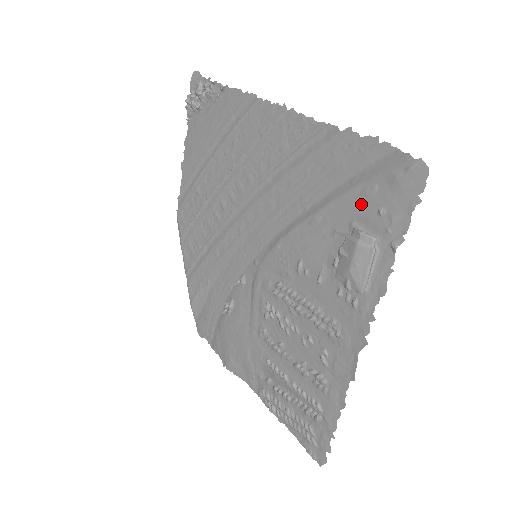
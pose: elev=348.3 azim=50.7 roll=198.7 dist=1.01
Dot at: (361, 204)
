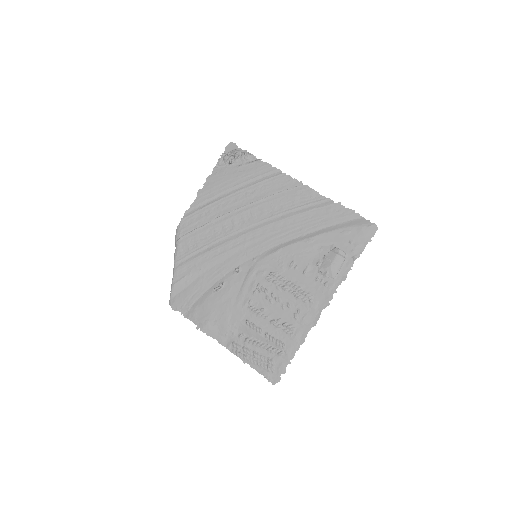
Dot at: (340, 237)
